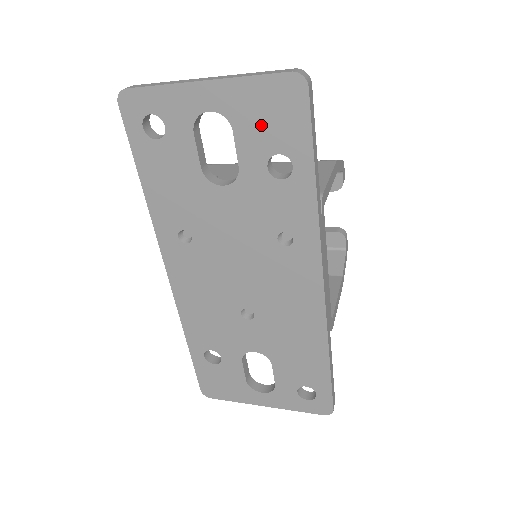
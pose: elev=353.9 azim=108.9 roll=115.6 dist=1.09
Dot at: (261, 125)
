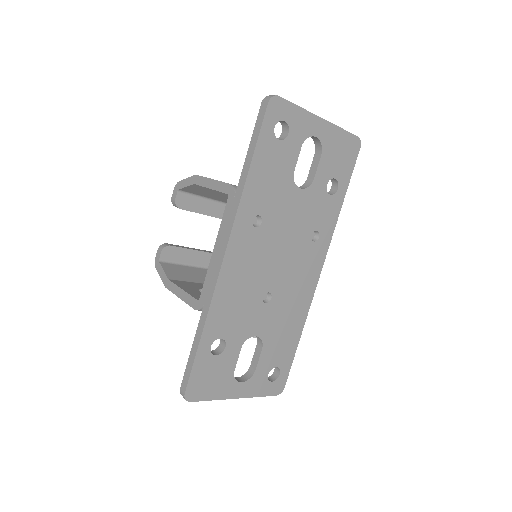
Dot at: (335, 158)
